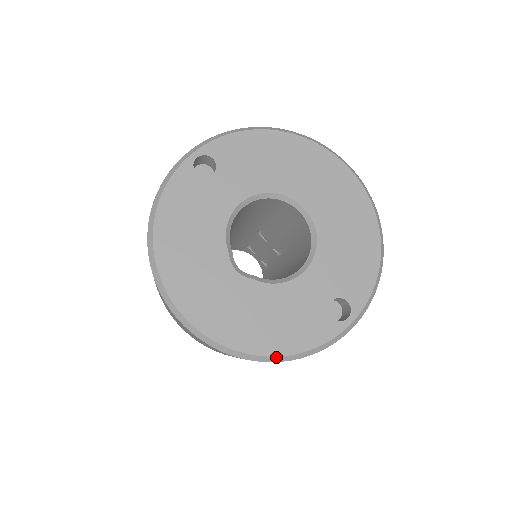
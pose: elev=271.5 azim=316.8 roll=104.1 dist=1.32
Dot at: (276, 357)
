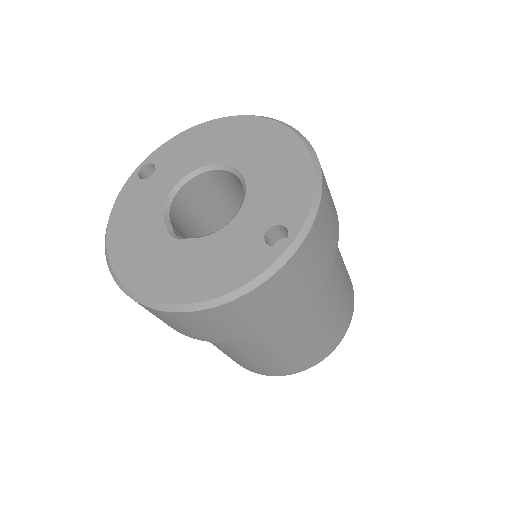
Dot at: (213, 300)
